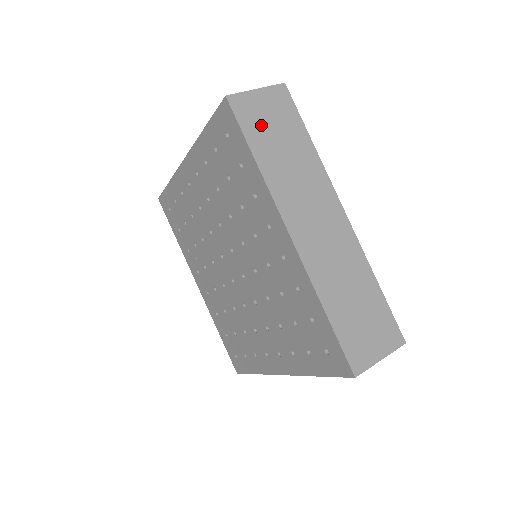
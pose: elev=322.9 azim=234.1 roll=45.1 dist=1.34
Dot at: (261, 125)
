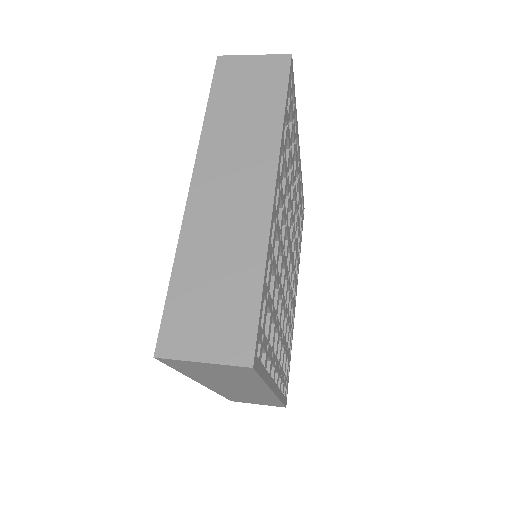
Dot at: (235, 84)
